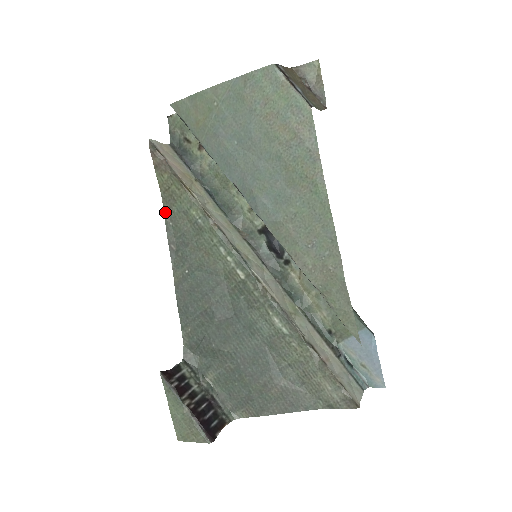
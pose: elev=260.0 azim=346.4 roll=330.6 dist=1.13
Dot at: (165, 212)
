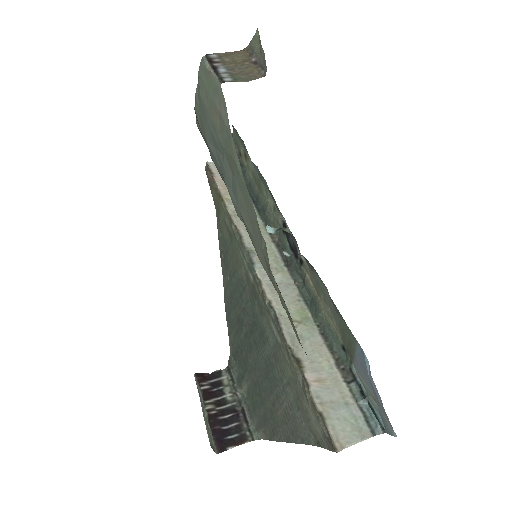
Dot at: (218, 224)
